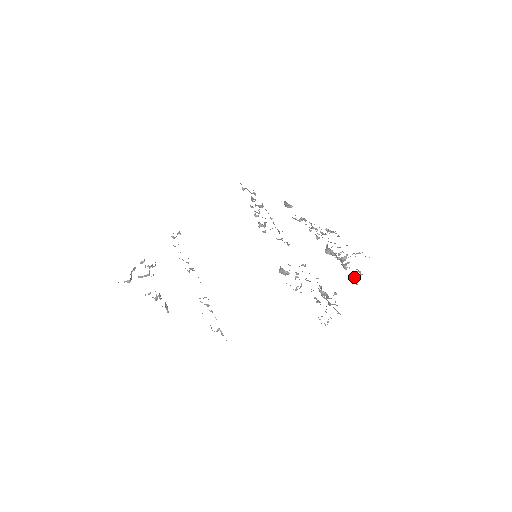
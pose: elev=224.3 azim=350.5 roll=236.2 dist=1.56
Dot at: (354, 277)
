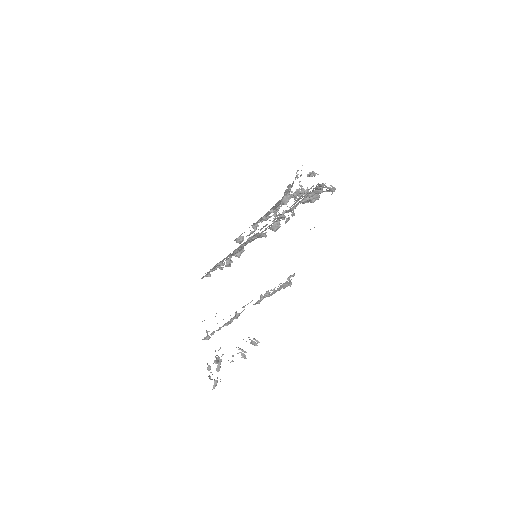
Dot at: (311, 176)
